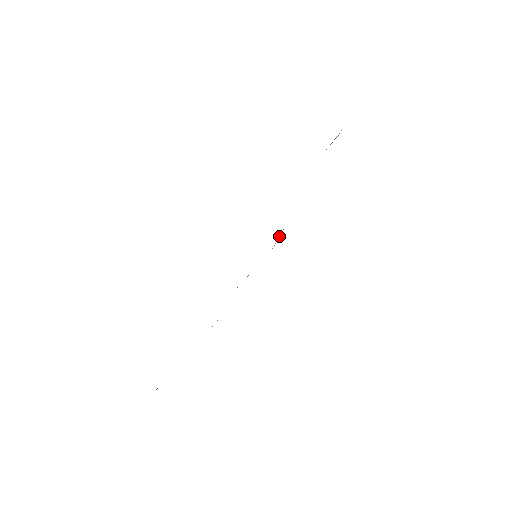
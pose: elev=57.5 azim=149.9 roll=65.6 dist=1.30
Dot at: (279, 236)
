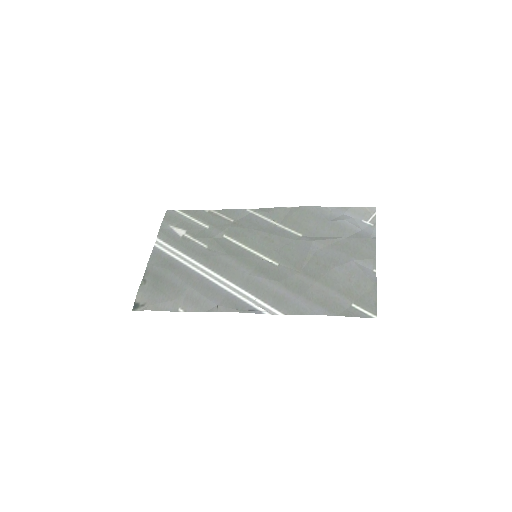
Dot at: (266, 218)
